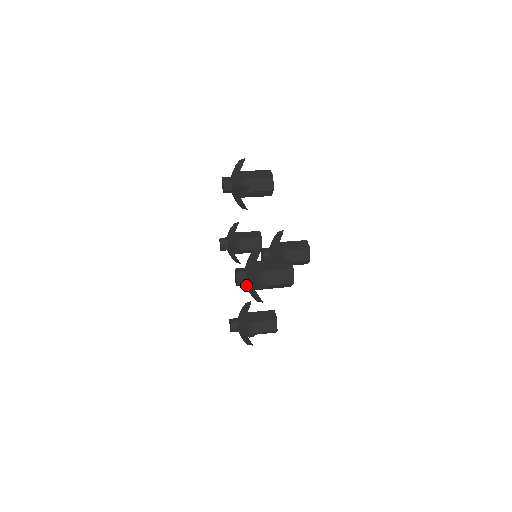
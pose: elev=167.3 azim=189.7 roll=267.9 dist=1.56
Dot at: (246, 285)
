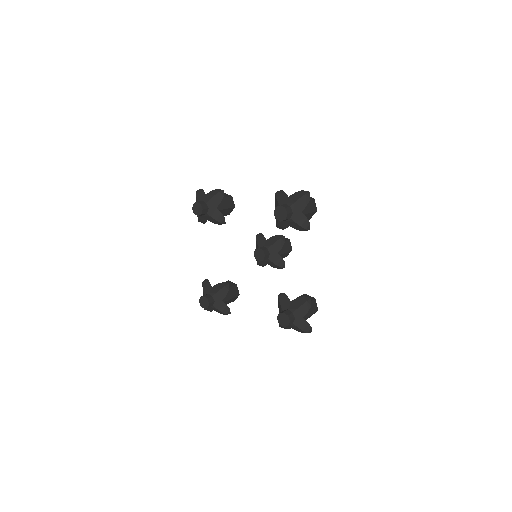
Dot at: occluded
